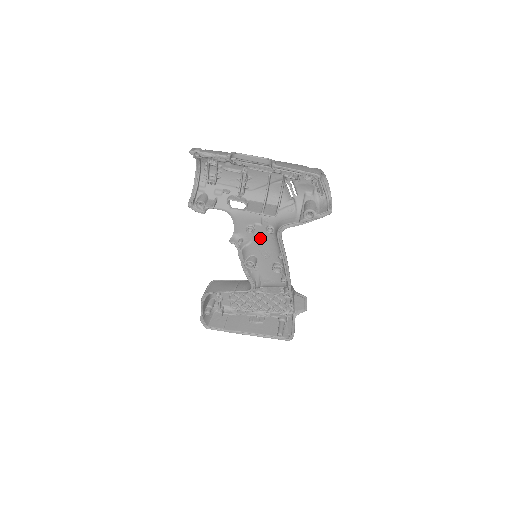
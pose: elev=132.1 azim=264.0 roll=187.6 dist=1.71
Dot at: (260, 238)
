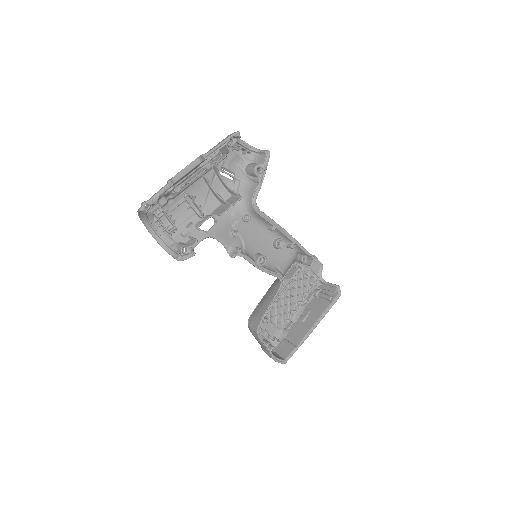
Dot at: (246, 234)
